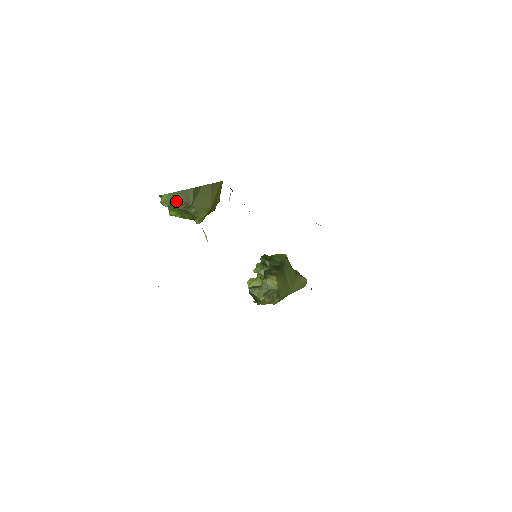
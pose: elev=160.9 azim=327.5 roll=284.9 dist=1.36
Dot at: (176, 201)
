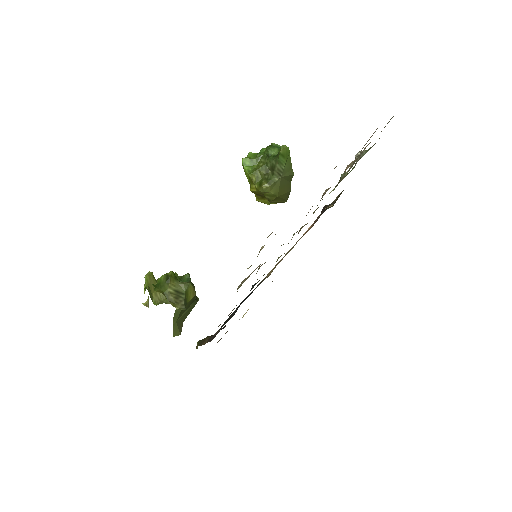
Dot at: (285, 160)
